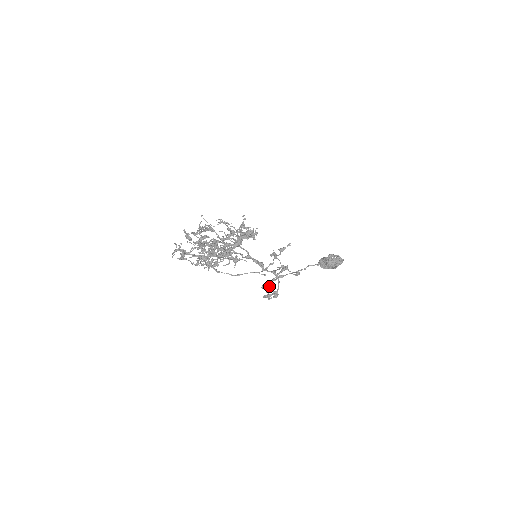
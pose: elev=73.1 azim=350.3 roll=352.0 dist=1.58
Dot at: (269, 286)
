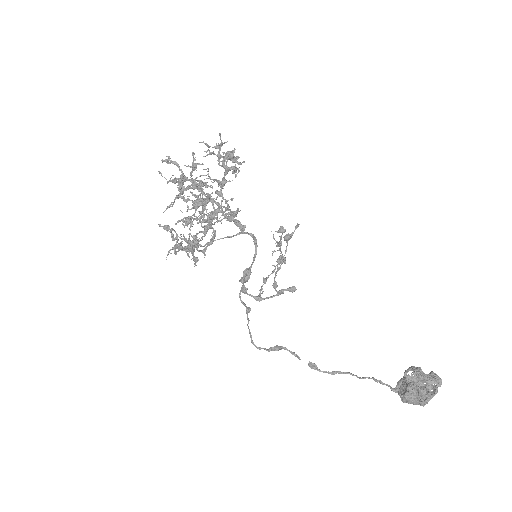
Dot at: occluded
